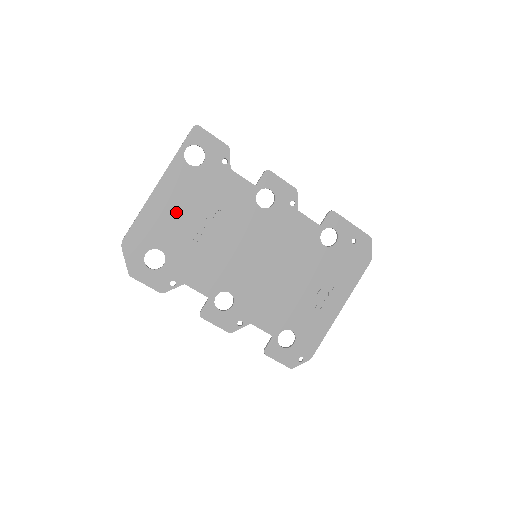
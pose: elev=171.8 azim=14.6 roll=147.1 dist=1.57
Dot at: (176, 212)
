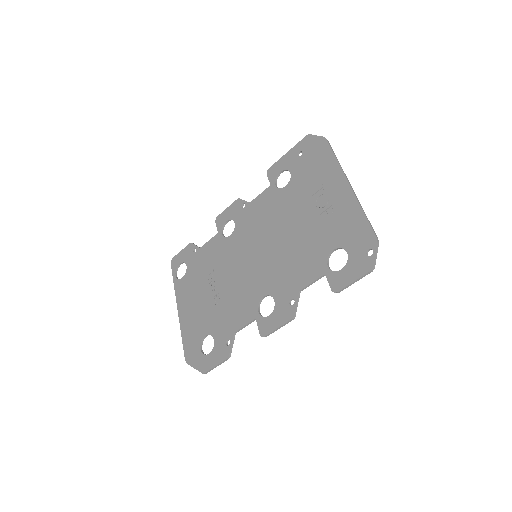
Dot at: (196, 306)
